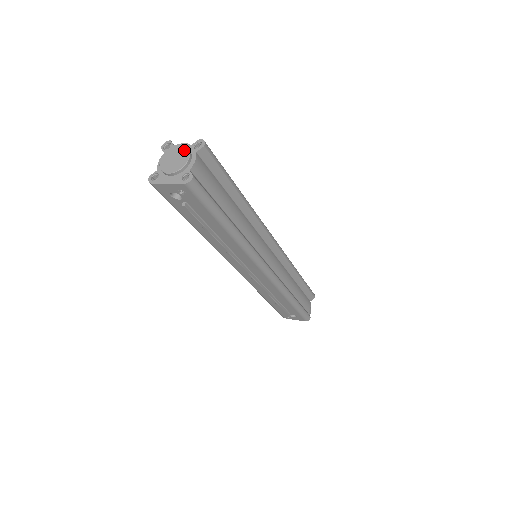
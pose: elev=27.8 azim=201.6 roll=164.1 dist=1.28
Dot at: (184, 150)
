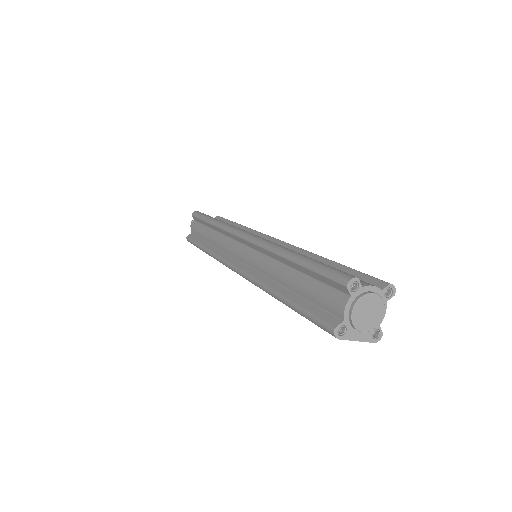
Dot at: (380, 302)
